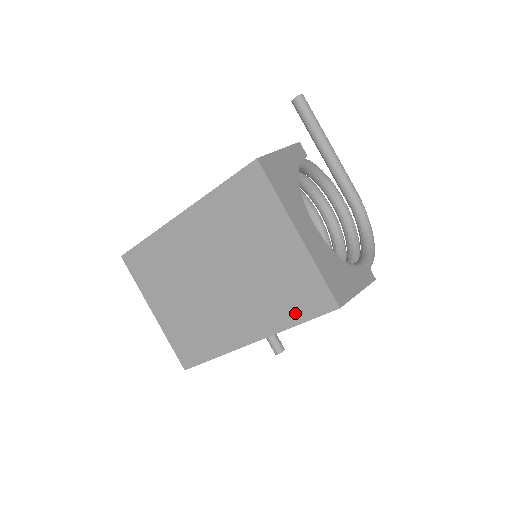
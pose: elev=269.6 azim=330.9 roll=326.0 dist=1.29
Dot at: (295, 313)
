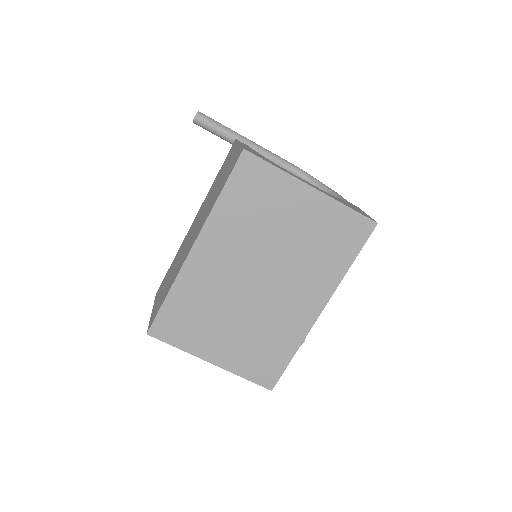
Dot at: (345, 255)
